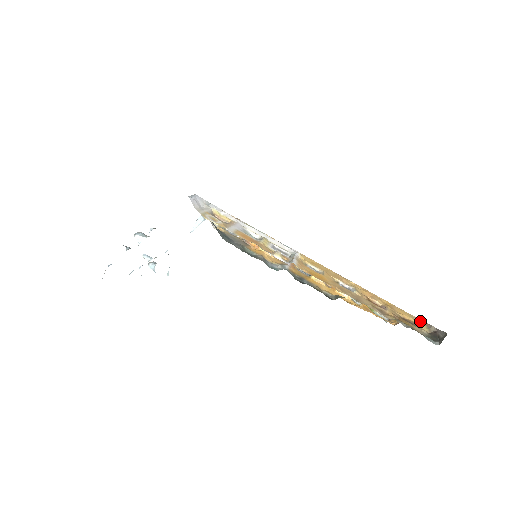
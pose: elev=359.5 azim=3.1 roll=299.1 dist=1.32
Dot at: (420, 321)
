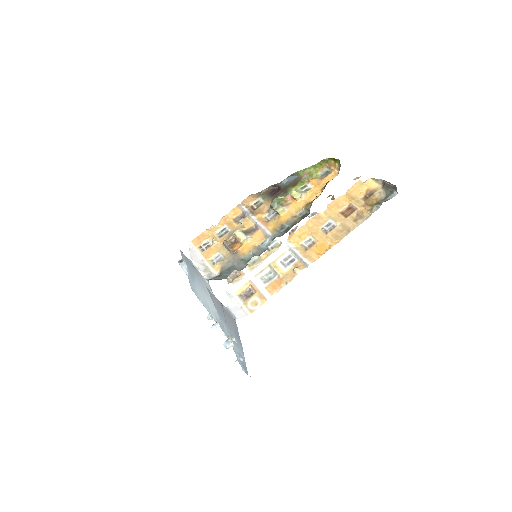
Dot at: (368, 181)
